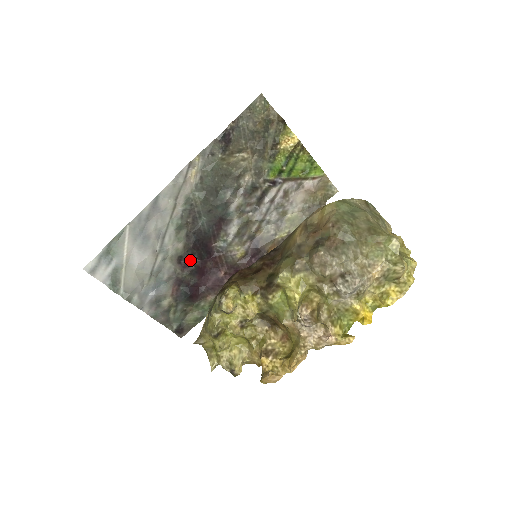
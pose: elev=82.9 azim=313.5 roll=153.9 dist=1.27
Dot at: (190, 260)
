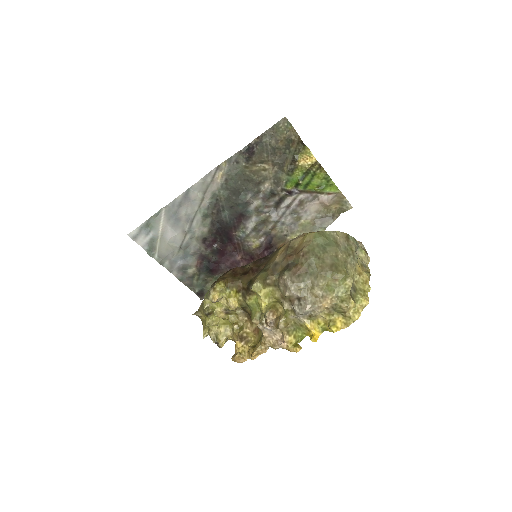
Dot at: (213, 242)
